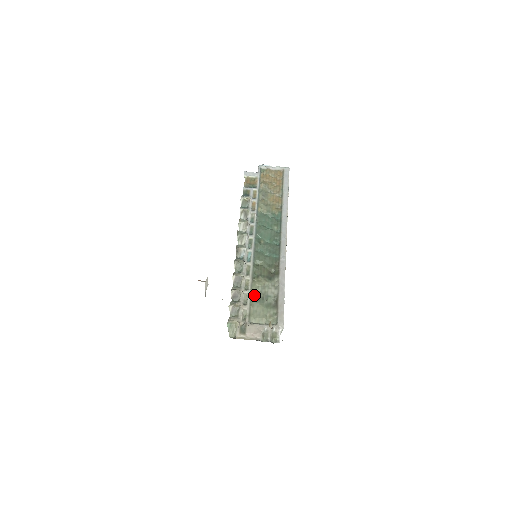
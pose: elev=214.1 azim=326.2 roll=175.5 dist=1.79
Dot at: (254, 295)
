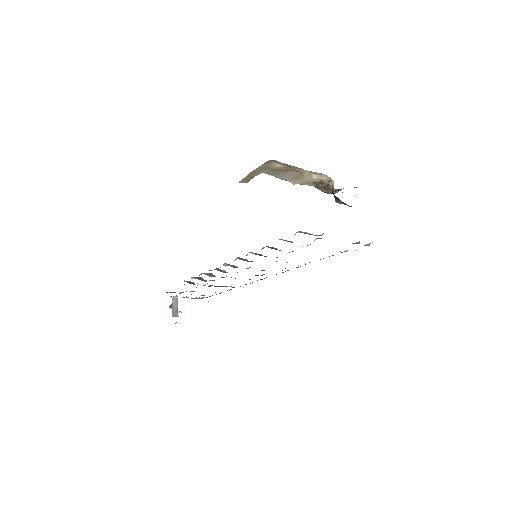
Dot at: occluded
